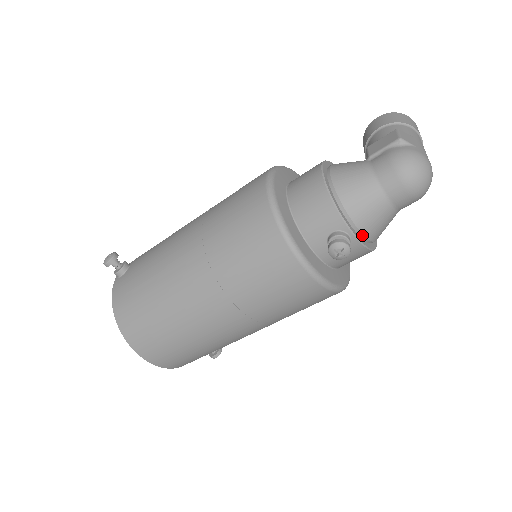
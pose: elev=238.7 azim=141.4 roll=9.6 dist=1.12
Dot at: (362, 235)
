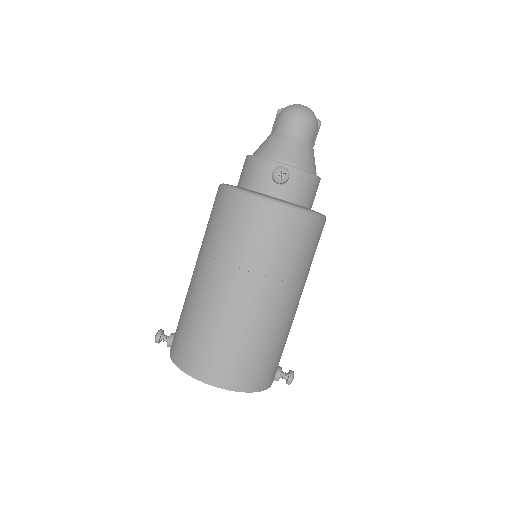
Dot at: (294, 165)
